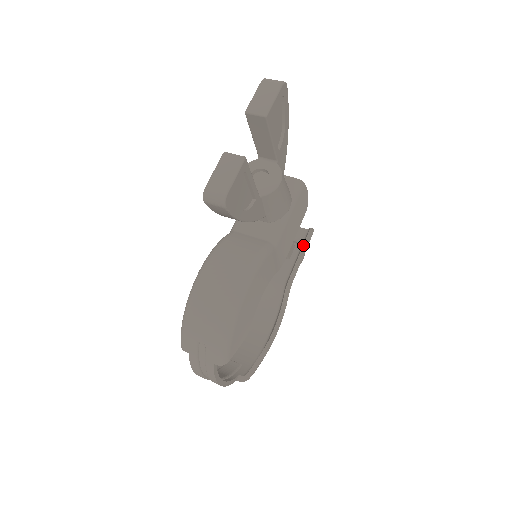
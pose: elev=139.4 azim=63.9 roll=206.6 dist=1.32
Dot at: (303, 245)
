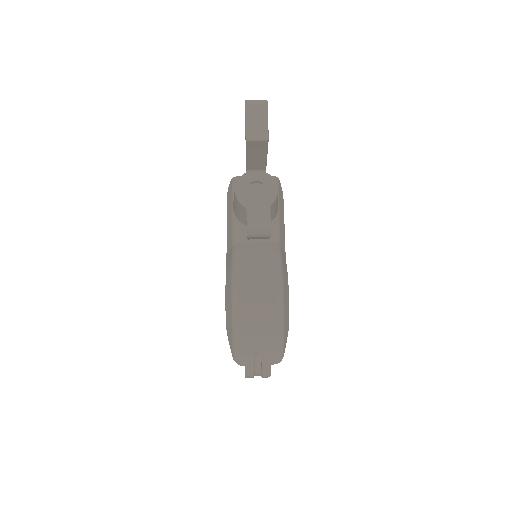
Dot at: occluded
